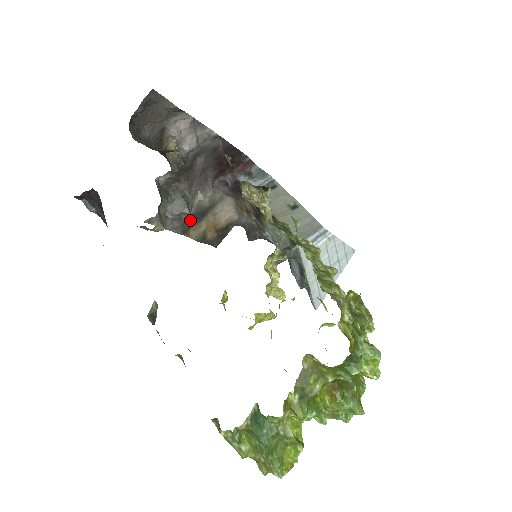
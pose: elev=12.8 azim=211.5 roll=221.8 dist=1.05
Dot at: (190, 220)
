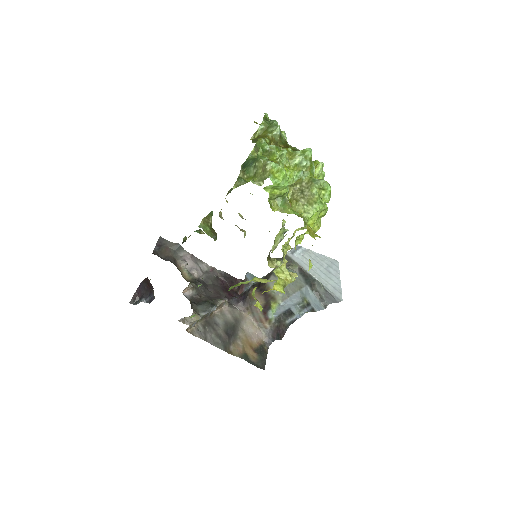
Dot at: (225, 335)
